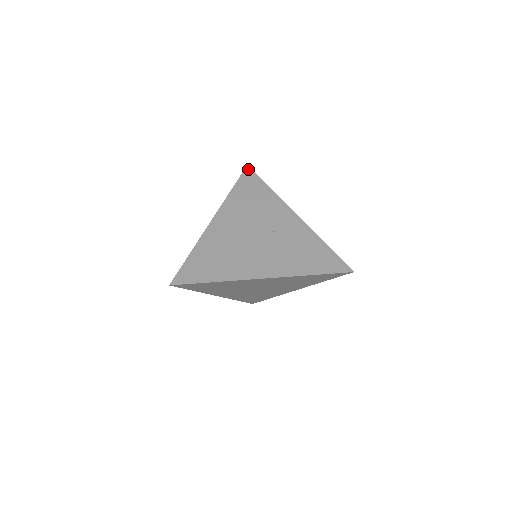
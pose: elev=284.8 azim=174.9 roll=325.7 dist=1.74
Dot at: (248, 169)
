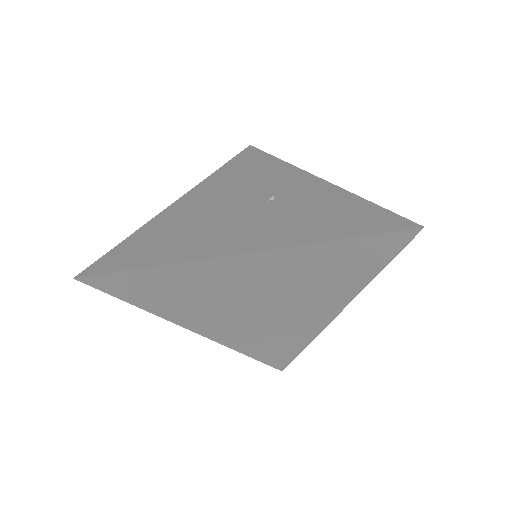
Dot at: (249, 148)
